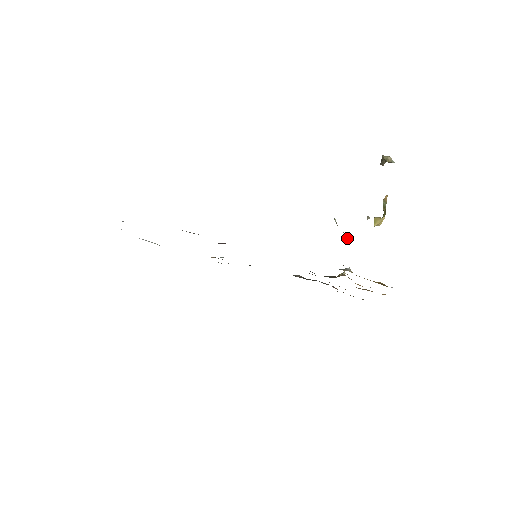
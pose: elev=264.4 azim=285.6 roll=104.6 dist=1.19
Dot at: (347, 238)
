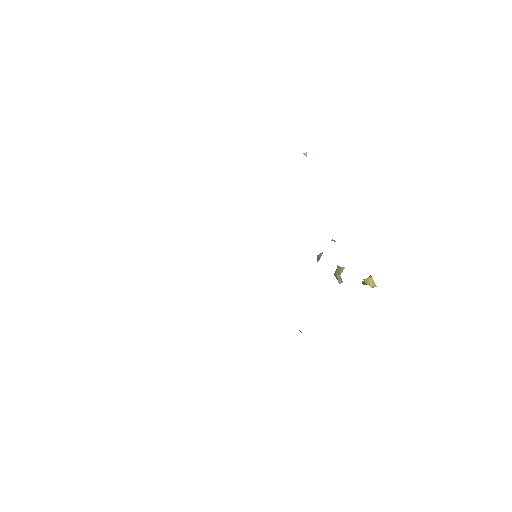
Dot at: (333, 240)
